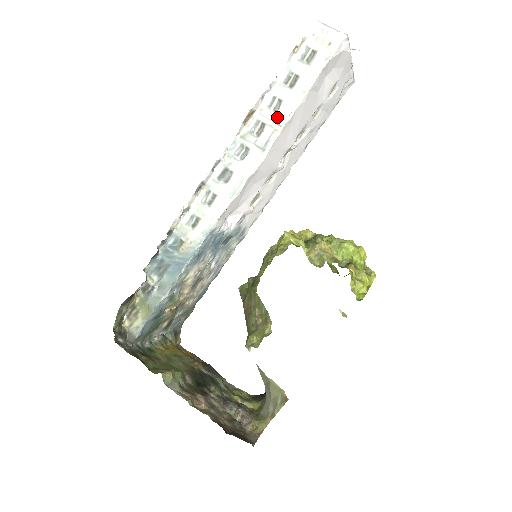
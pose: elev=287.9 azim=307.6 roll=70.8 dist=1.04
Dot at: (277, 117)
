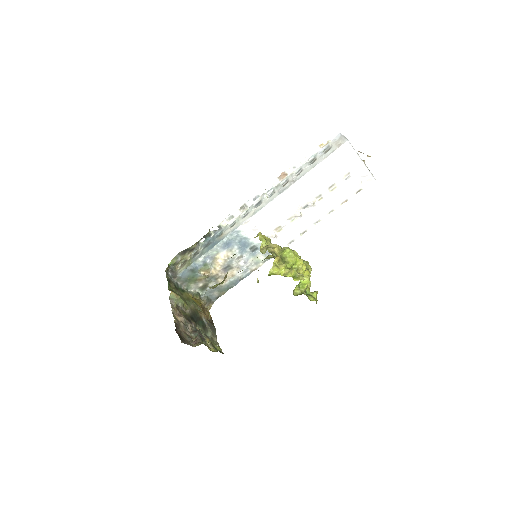
Dot at: (295, 178)
